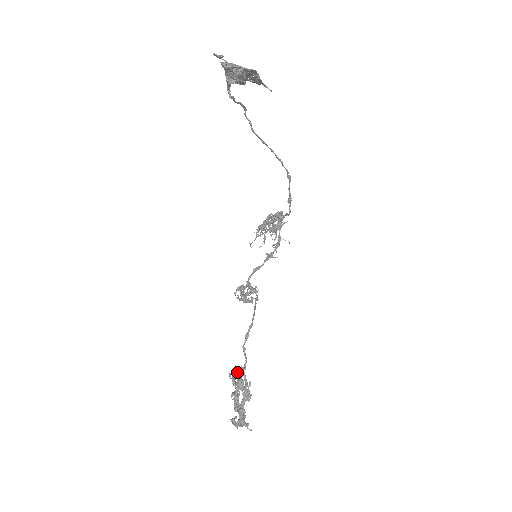
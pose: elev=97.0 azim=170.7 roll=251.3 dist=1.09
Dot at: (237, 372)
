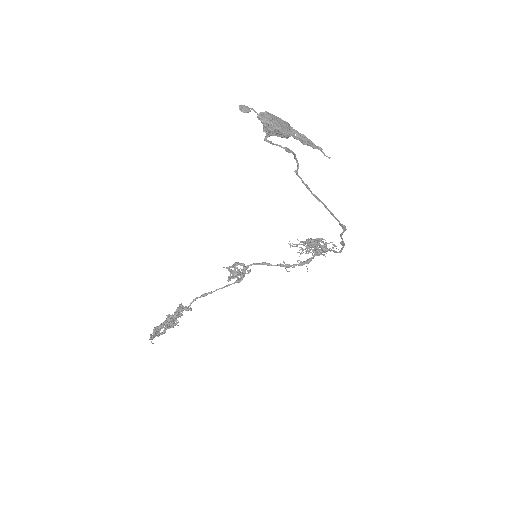
Dot at: occluded
